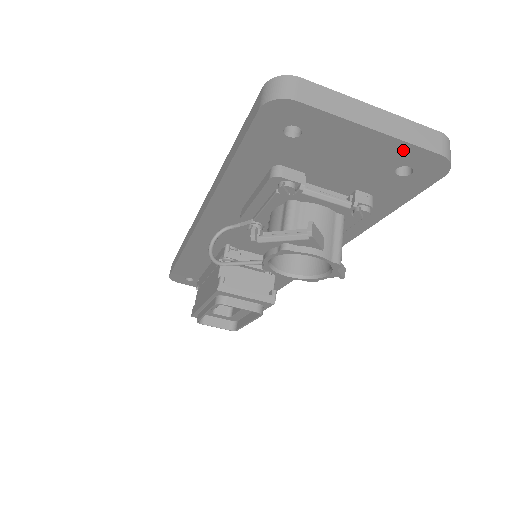
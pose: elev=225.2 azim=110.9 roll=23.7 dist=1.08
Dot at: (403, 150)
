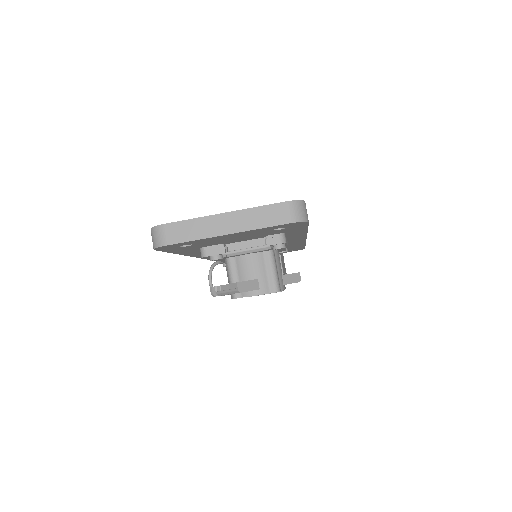
Dot at: (261, 229)
